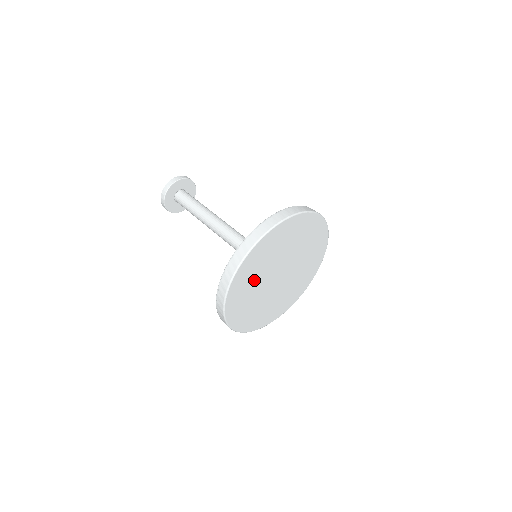
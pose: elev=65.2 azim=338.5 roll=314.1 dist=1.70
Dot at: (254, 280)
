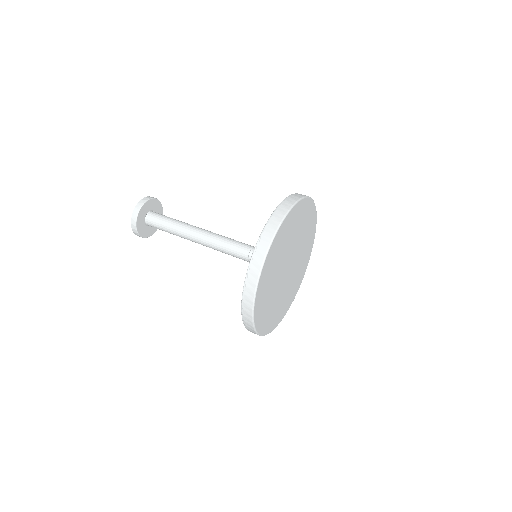
Dot at: (280, 254)
